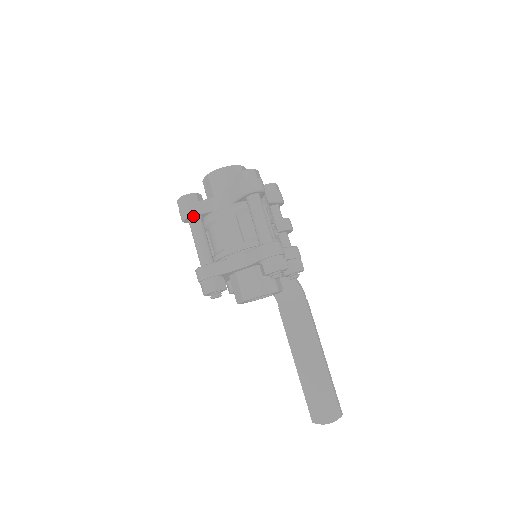
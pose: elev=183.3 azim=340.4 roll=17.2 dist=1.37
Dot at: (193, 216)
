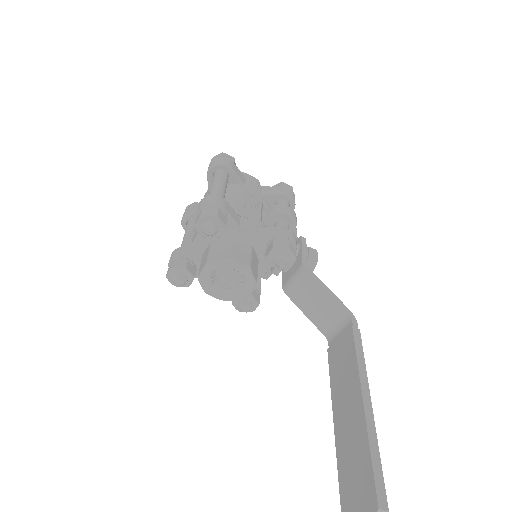
Dot at: (186, 218)
